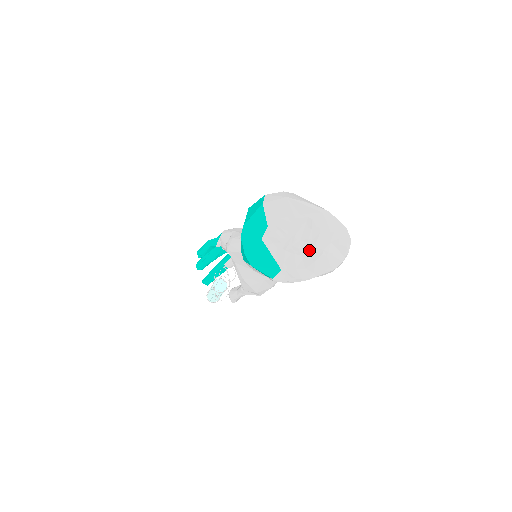
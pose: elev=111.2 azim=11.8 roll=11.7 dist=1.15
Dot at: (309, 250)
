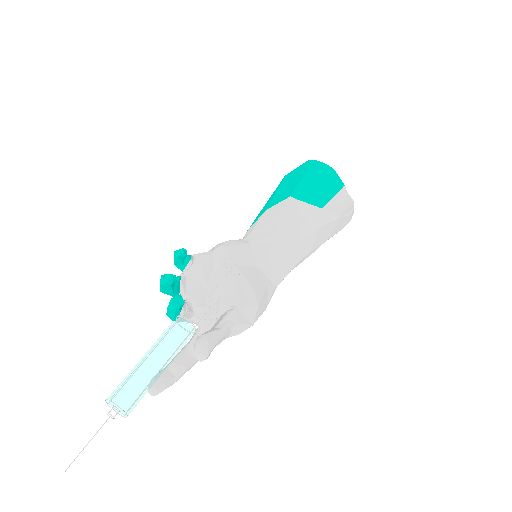
Dot at: occluded
